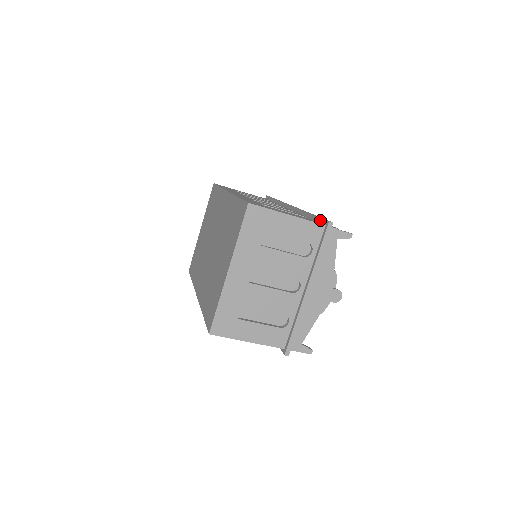
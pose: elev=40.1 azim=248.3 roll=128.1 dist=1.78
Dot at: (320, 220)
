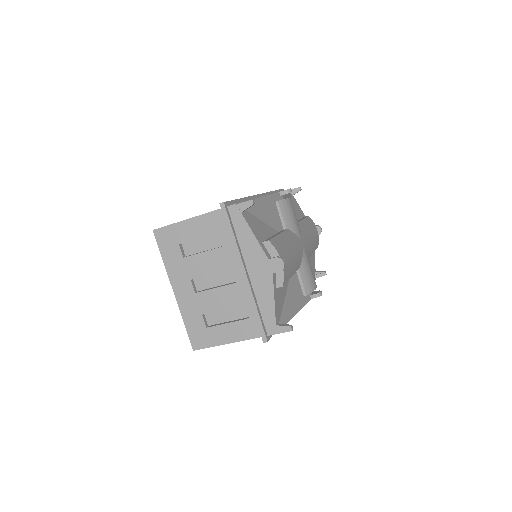
Dot at: occluded
